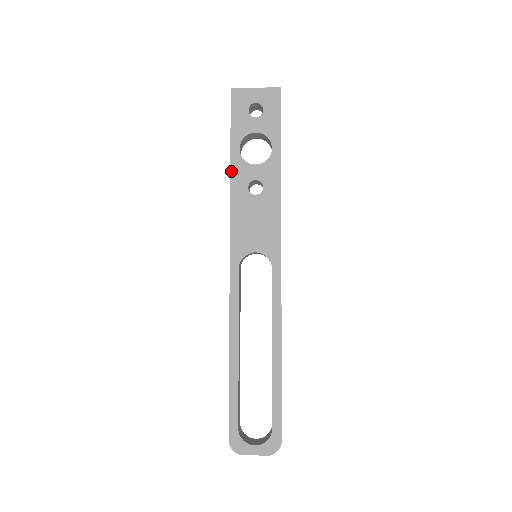
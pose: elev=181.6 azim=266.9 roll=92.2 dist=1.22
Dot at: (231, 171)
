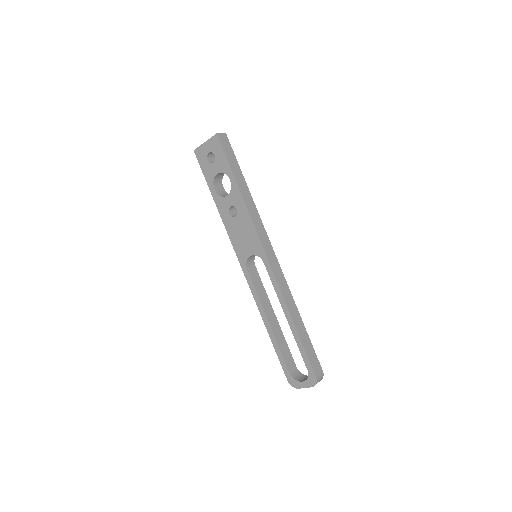
Dot at: (217, 207)
